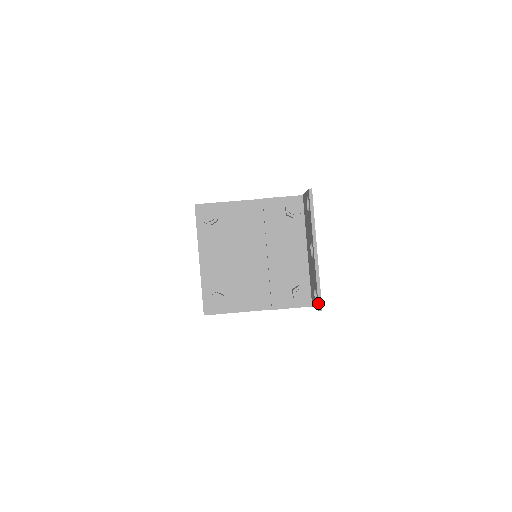
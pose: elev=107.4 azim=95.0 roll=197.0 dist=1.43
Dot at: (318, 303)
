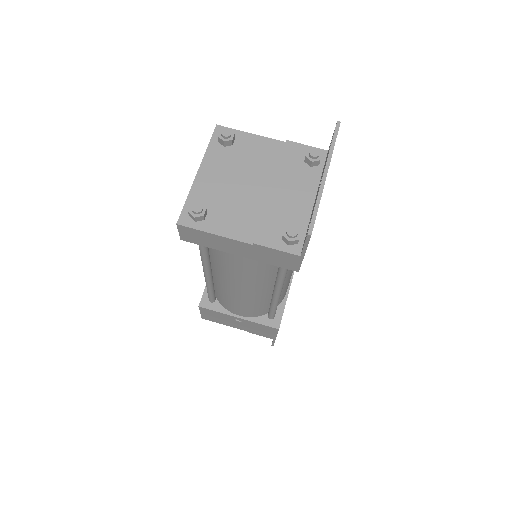
Dot at: (309, 226)
